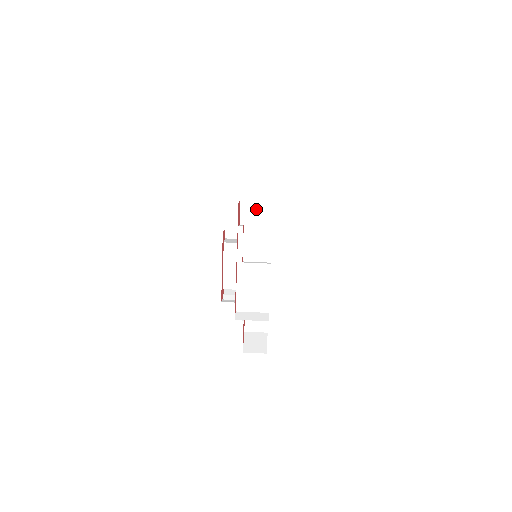
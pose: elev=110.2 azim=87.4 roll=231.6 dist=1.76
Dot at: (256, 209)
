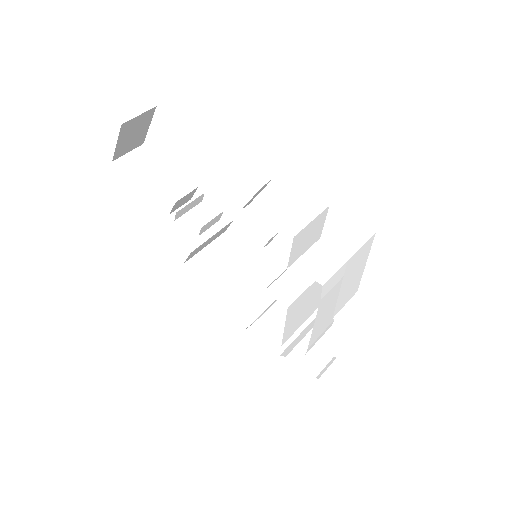
Dot at: (357, 256)
